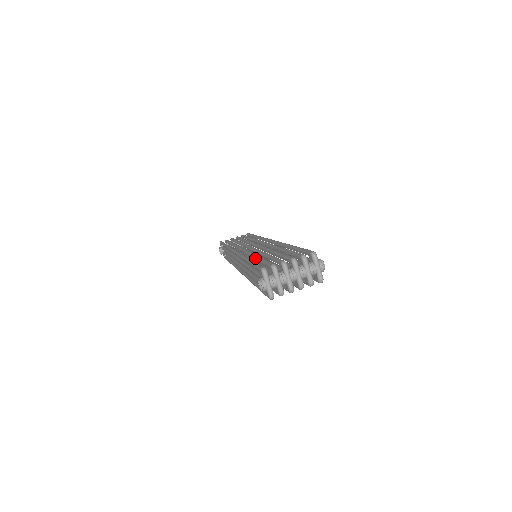
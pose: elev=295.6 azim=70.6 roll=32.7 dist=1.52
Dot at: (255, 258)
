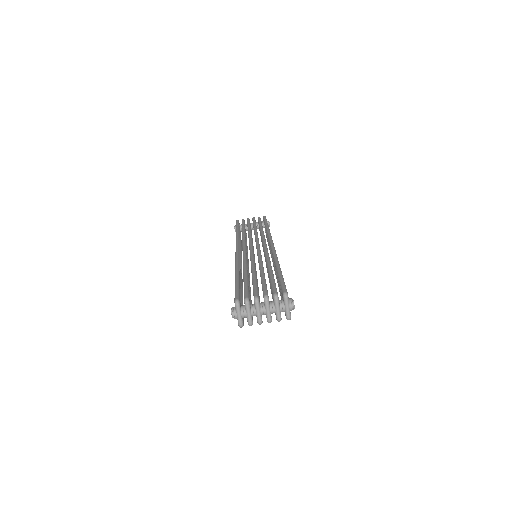
Dot at: (243, 274)
